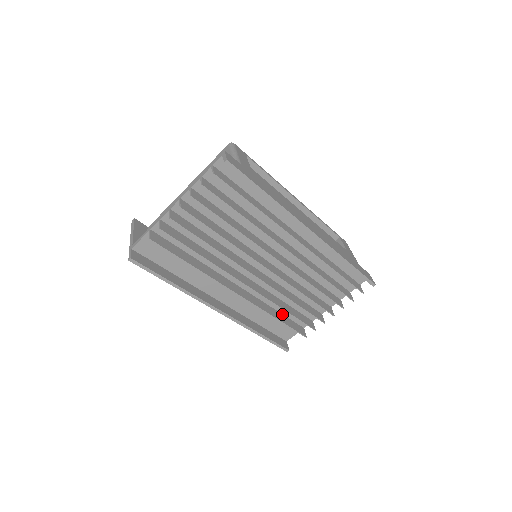
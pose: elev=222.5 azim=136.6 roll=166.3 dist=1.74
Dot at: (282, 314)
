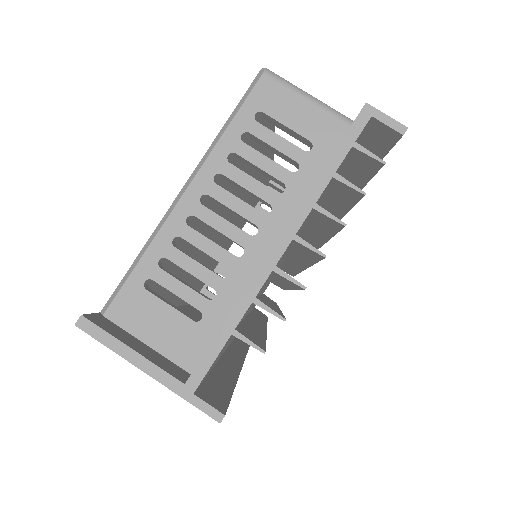
Dot at: (253, 309)
